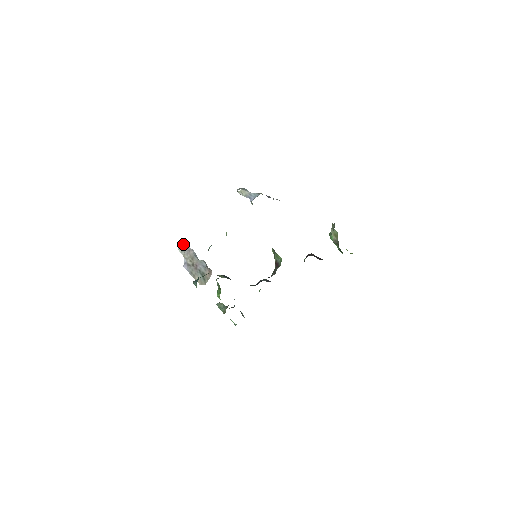
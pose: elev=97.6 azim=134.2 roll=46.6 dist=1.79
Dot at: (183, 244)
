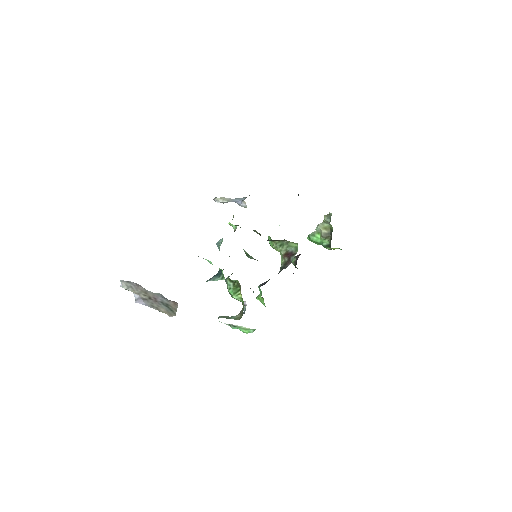
Dot at: occluded
